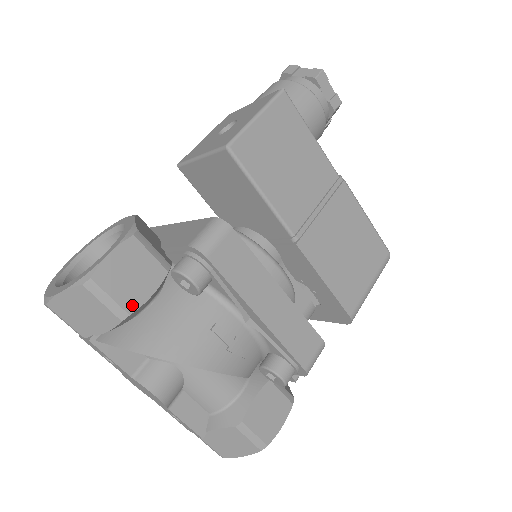
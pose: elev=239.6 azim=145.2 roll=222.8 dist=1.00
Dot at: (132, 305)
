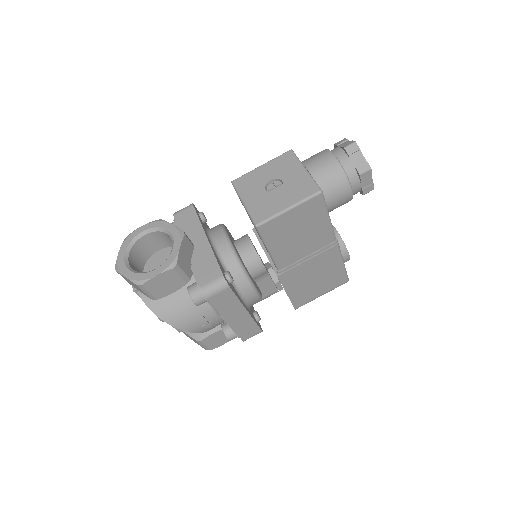
Dot at: (160, 296)
